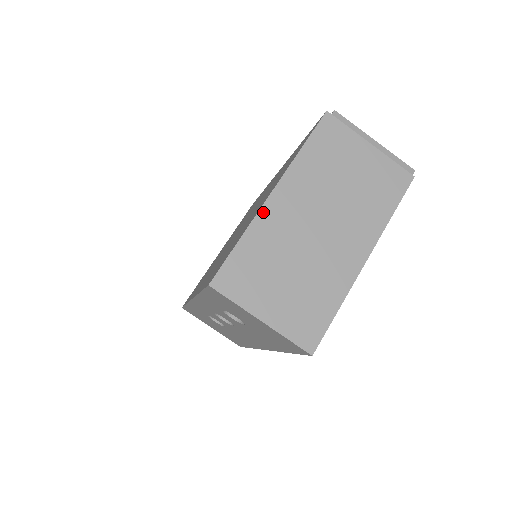
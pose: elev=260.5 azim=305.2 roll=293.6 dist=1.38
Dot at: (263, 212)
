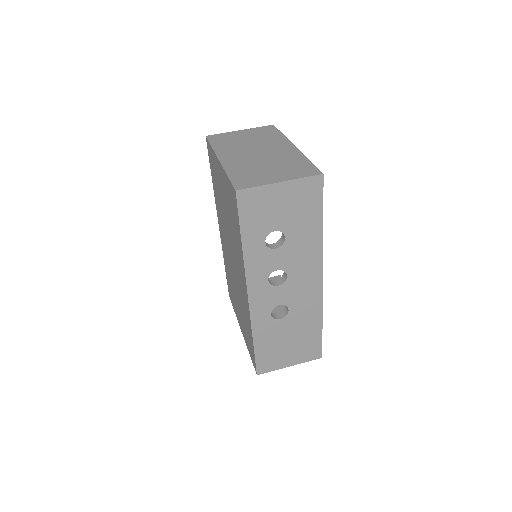
Dot at: (224, 164)
